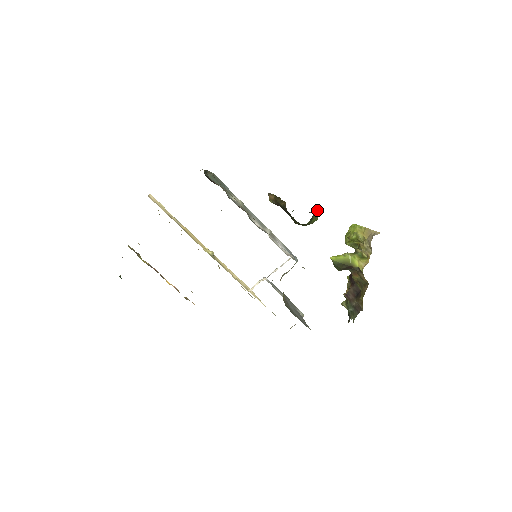
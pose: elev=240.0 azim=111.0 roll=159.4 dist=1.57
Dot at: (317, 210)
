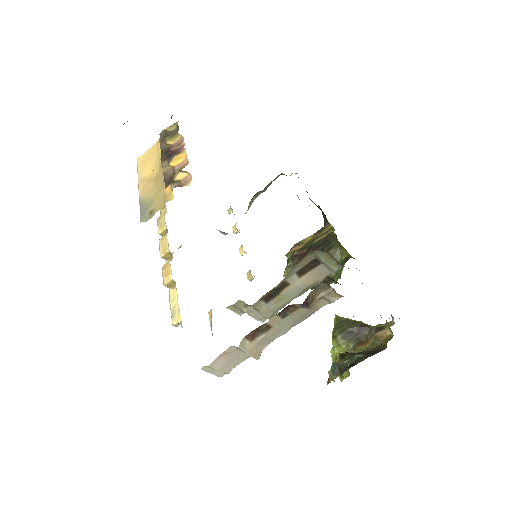
Dot at: occluded
